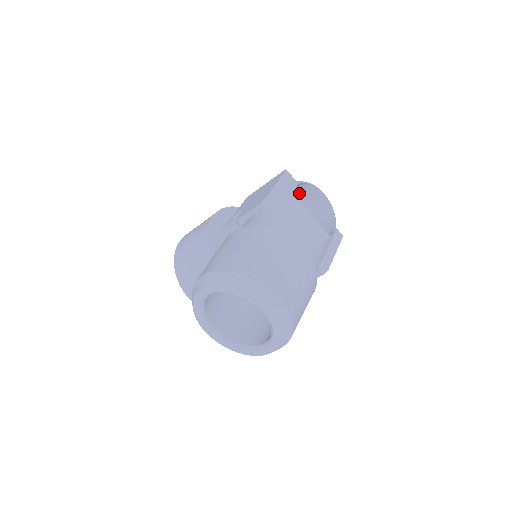
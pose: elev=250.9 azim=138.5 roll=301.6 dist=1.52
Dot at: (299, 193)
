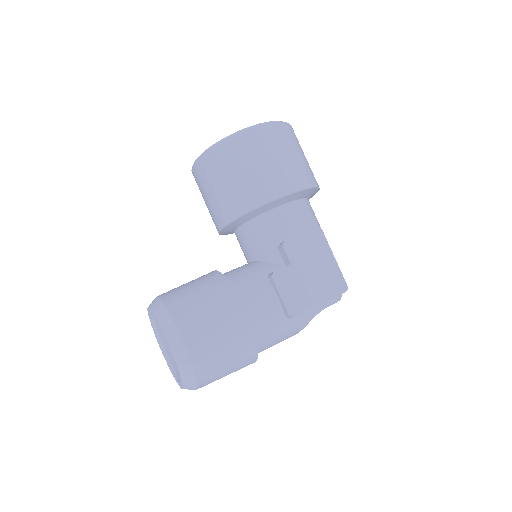
Dot at: occluded
